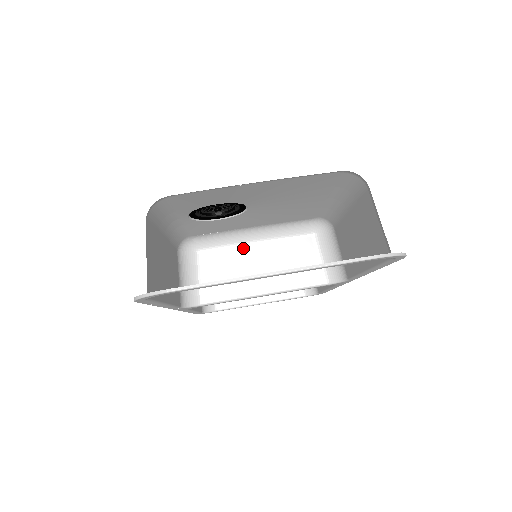
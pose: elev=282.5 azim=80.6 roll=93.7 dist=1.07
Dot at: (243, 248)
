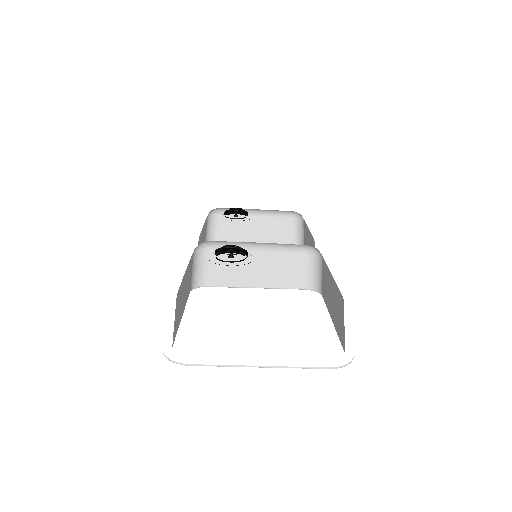
Dot at: occluded
